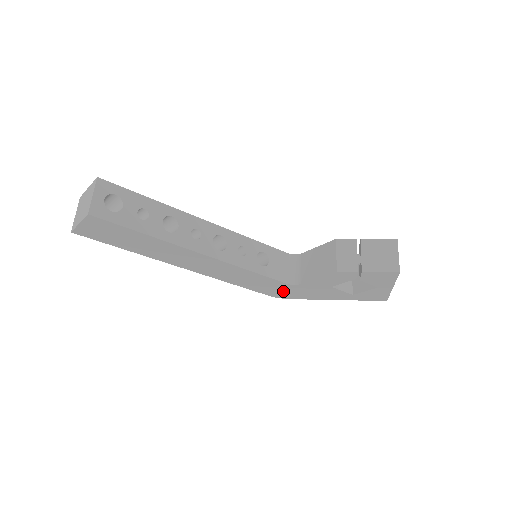
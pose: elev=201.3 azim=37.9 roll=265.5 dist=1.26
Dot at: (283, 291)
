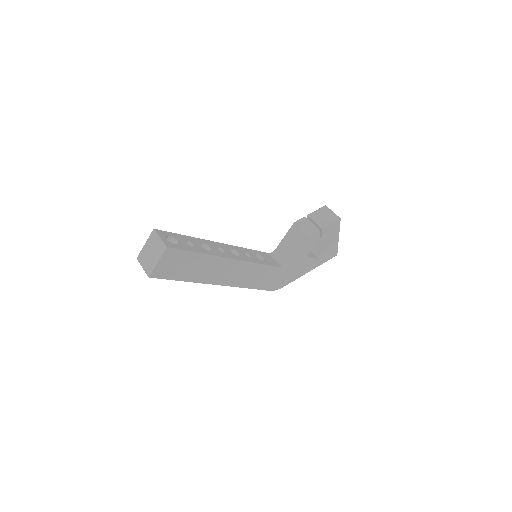
Dot at: (279, 279)
